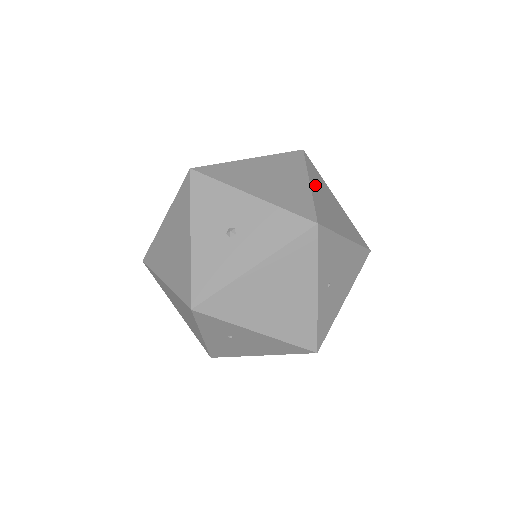
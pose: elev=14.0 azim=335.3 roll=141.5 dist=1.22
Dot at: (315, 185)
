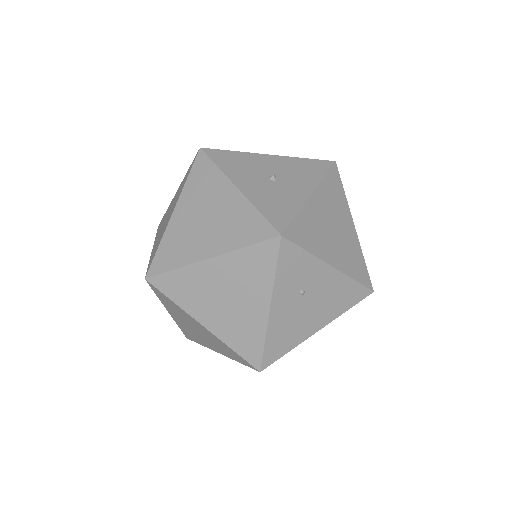
Dot at: occluded
